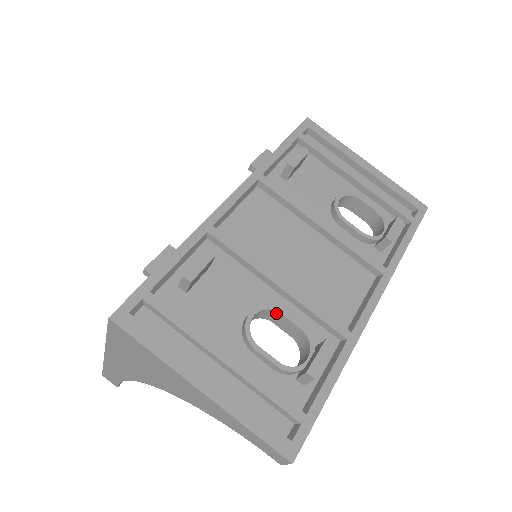
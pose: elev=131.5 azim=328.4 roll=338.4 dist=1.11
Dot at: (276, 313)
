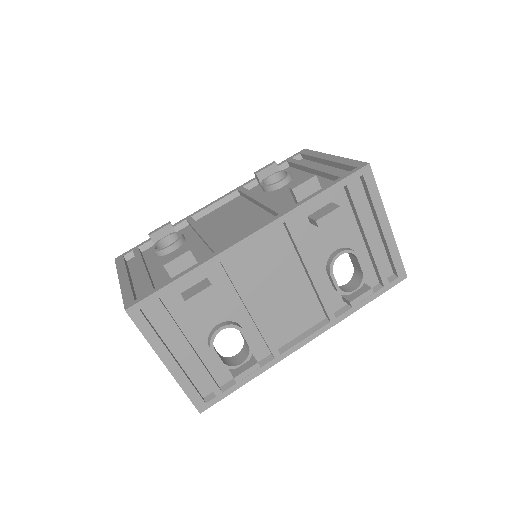
Dot at: (238, 329)
